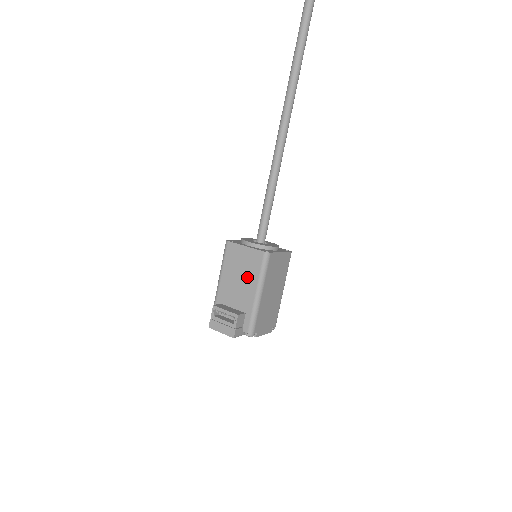
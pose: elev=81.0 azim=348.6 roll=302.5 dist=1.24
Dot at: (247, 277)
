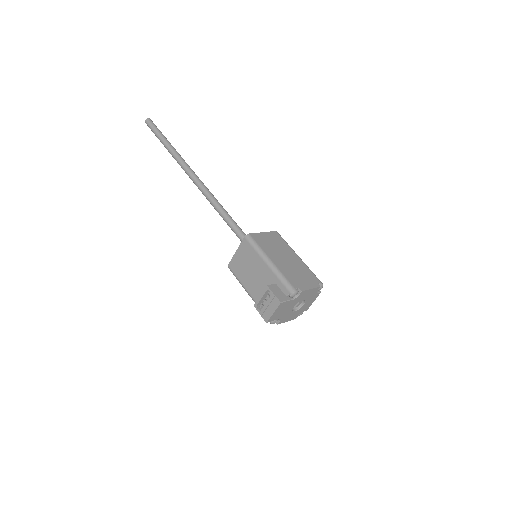
Dot at: (254, 264)
